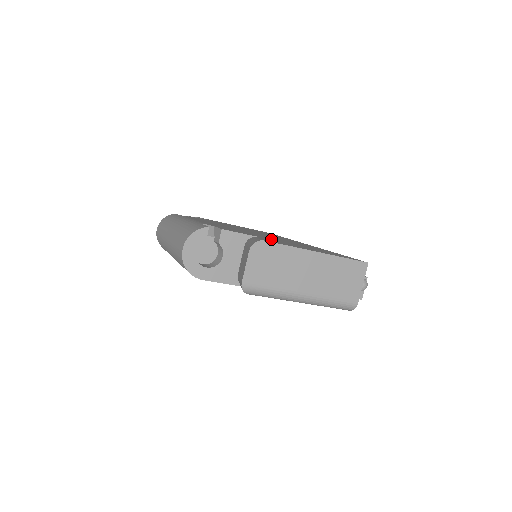
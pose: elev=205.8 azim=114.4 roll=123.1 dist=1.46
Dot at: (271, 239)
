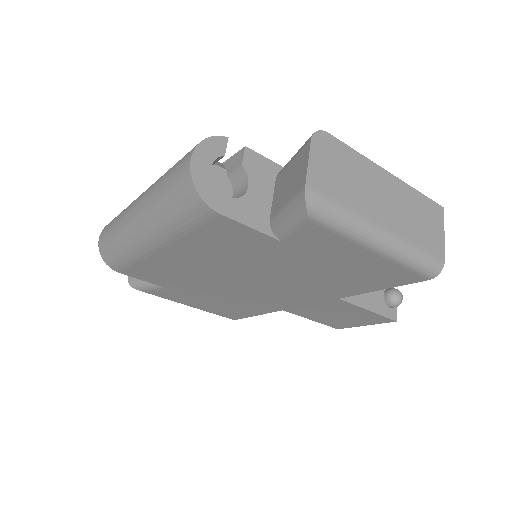
Dot at: occluded
